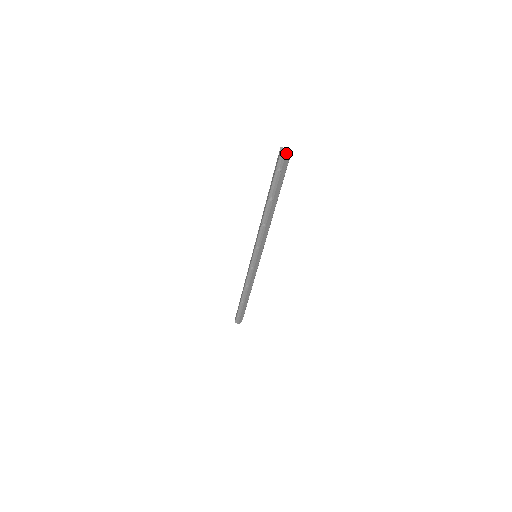
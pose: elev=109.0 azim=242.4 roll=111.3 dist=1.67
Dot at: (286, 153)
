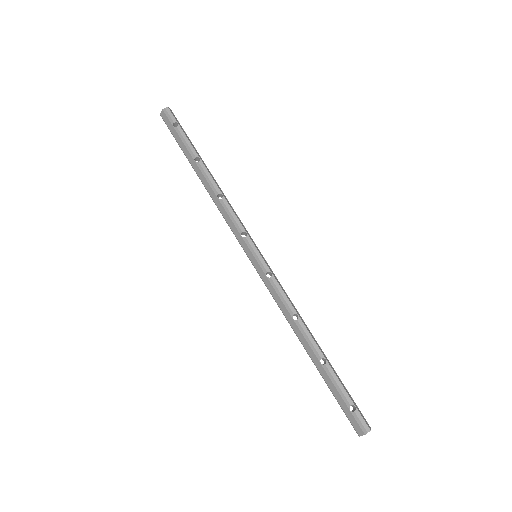
Dot at: (167, 108)
